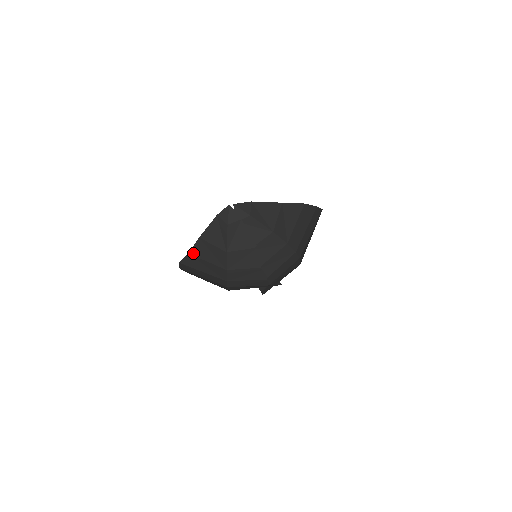
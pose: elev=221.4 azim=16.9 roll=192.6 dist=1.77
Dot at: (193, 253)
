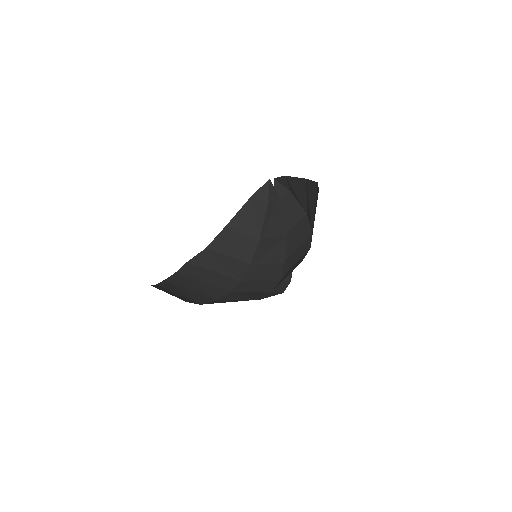
Dot at: (212, 247)
